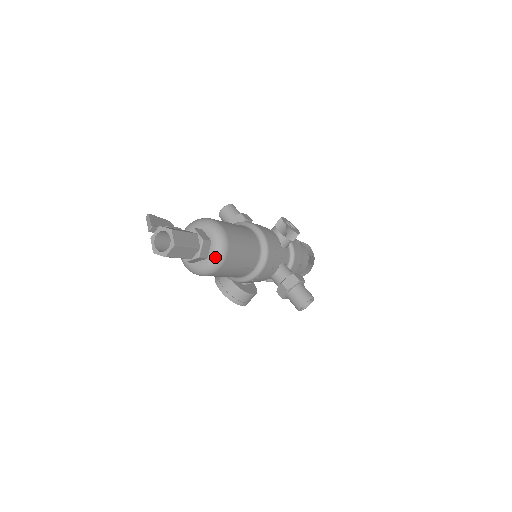
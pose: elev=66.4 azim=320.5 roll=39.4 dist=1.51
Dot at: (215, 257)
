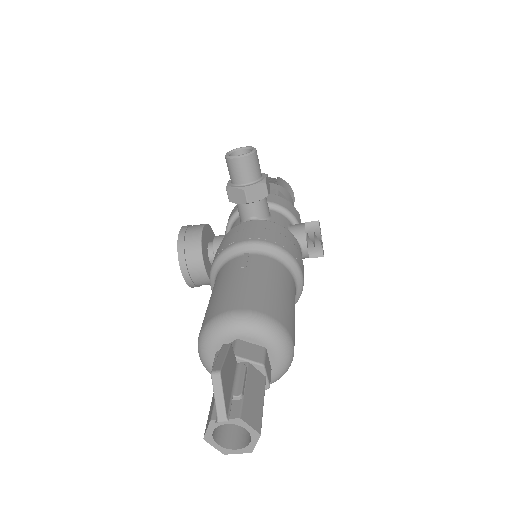
Dot at: occluded
